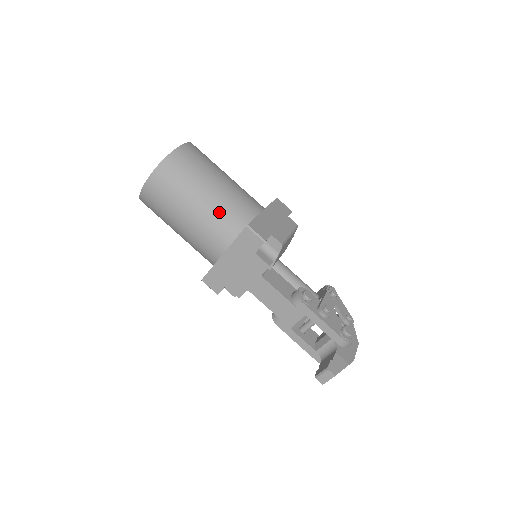
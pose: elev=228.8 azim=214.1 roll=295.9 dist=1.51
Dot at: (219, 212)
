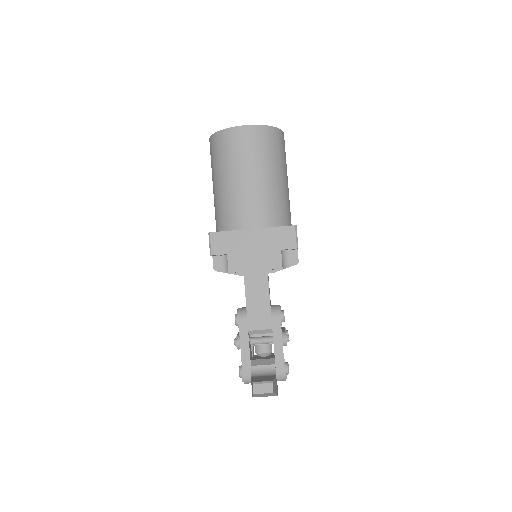
Dot at: (276, 198)
